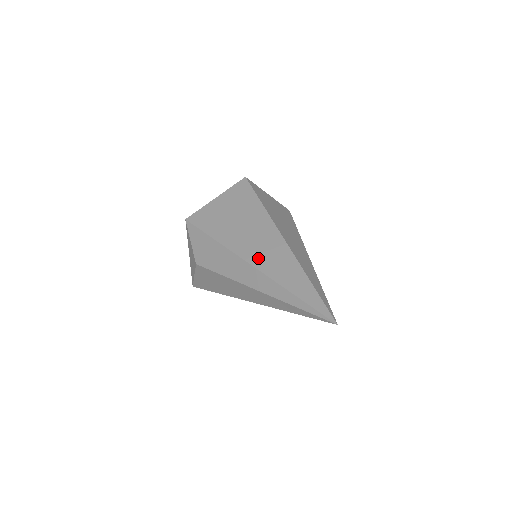
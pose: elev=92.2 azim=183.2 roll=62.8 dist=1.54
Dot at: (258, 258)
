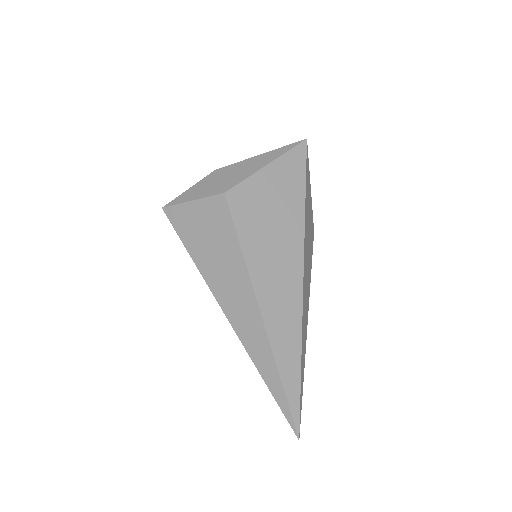
Dot at: occluded
